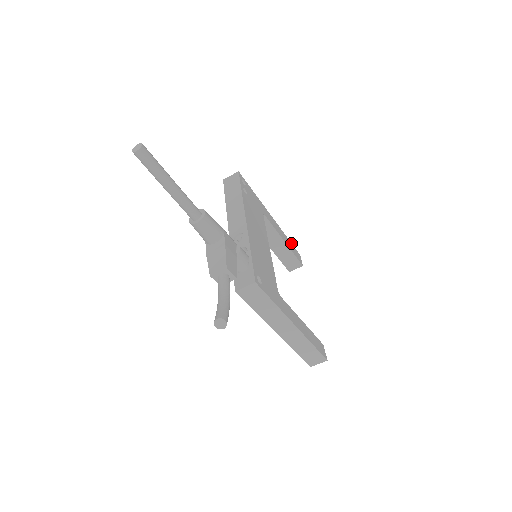
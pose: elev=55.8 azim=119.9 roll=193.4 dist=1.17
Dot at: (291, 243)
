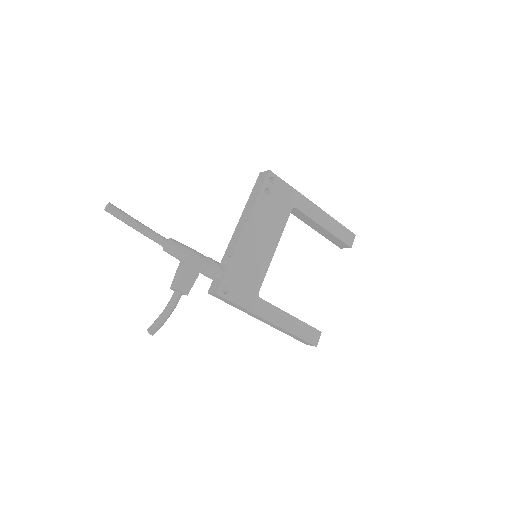
Dot at: (342, 225)
